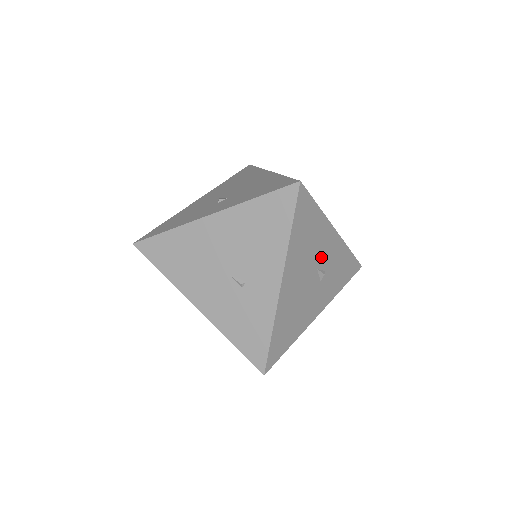
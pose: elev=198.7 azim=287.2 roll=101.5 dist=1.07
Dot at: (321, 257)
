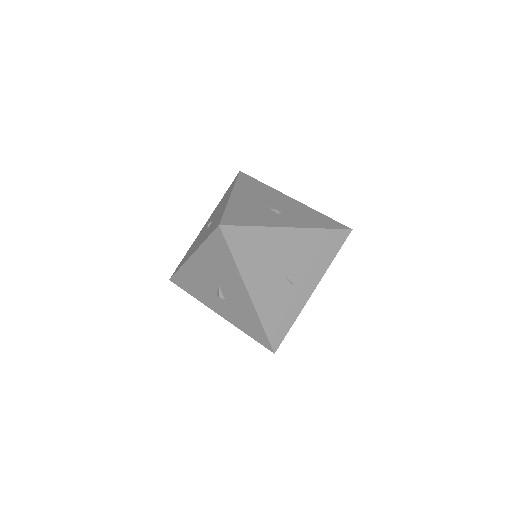
Dot at: occluded
